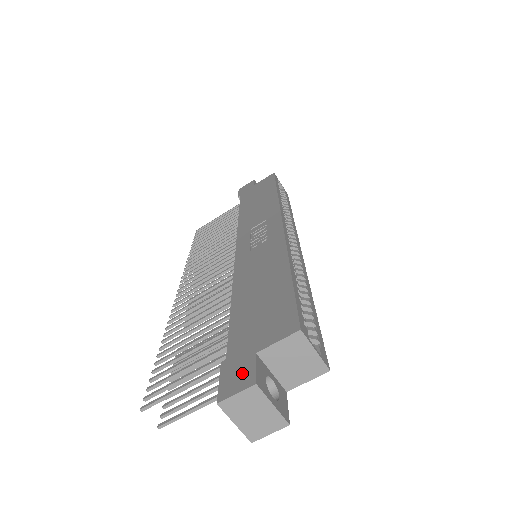
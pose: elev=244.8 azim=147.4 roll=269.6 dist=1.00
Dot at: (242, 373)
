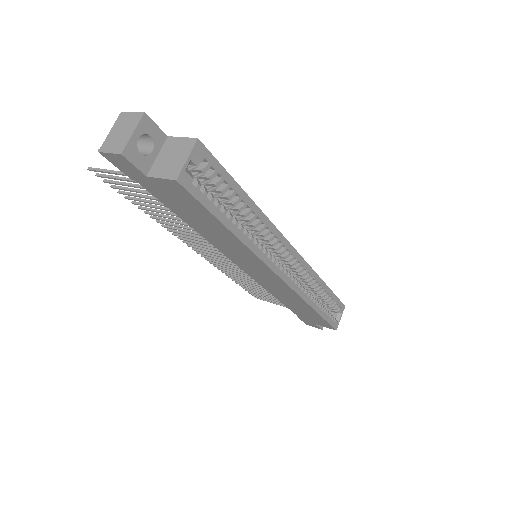
Dot at: occluded
